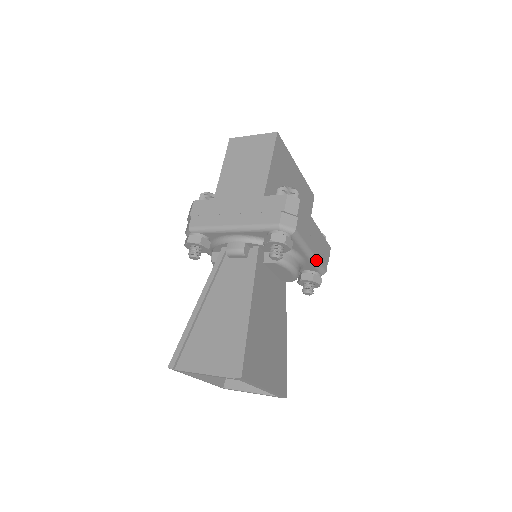
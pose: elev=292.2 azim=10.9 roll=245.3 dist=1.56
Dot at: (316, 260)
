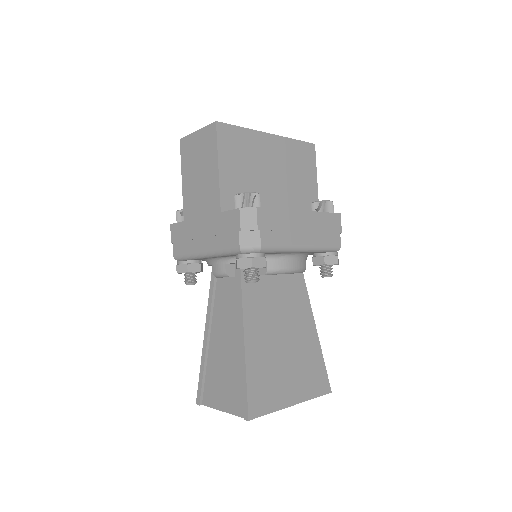
Dot at: (316, 248)
